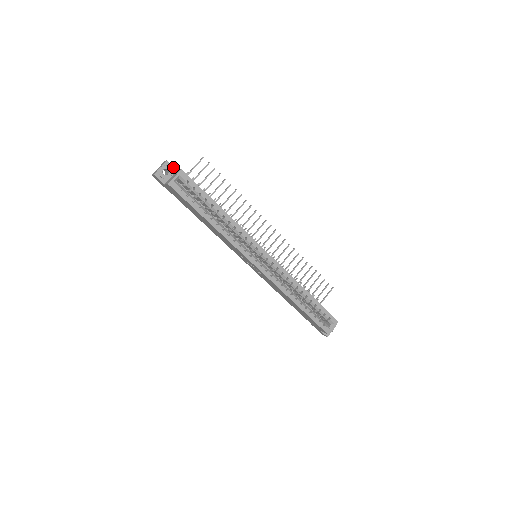
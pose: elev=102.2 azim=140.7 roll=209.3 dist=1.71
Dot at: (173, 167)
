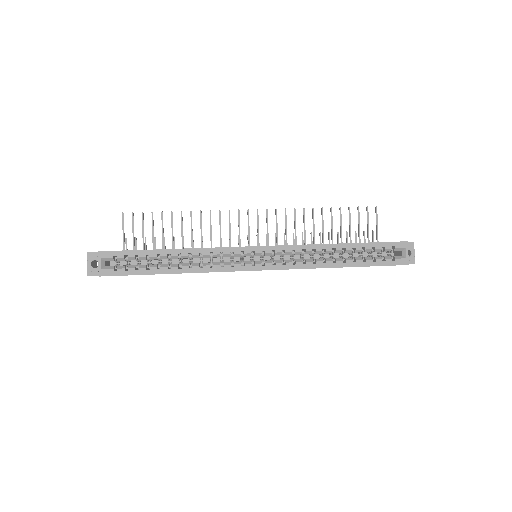
Dot at: occluded
